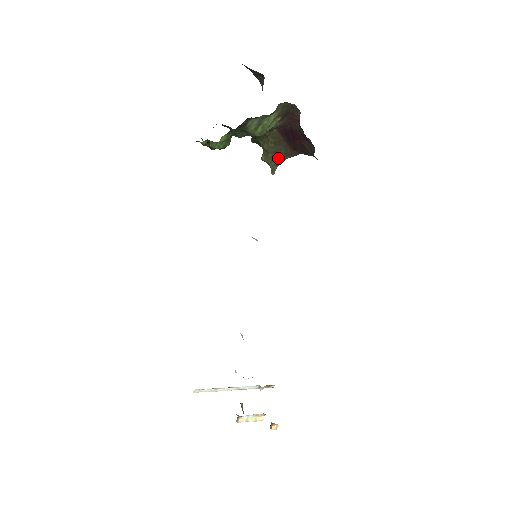
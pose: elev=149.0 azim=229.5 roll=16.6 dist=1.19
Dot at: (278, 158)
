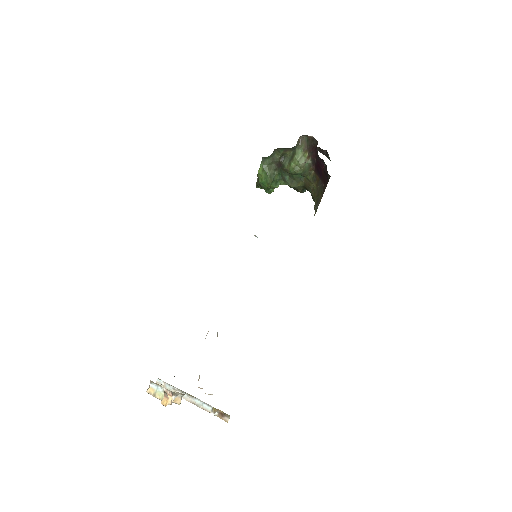
Dot at: (319, 199)
